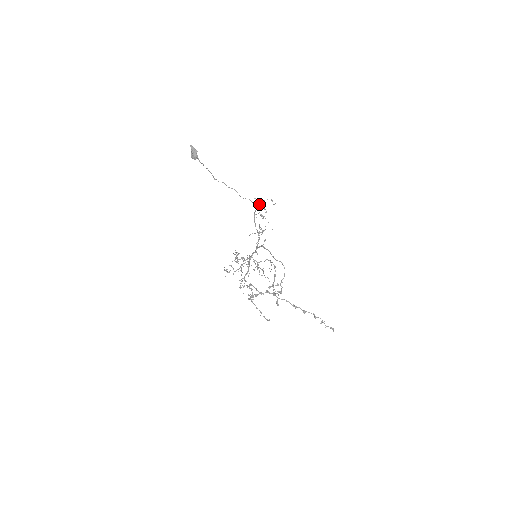
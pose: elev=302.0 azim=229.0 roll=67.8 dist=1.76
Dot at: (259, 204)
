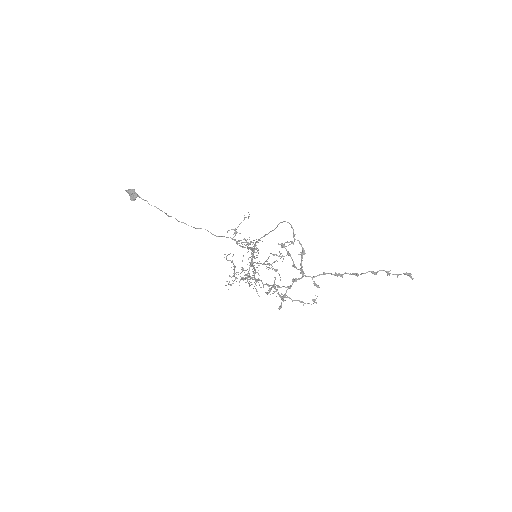
Dot at: (236, 232)
